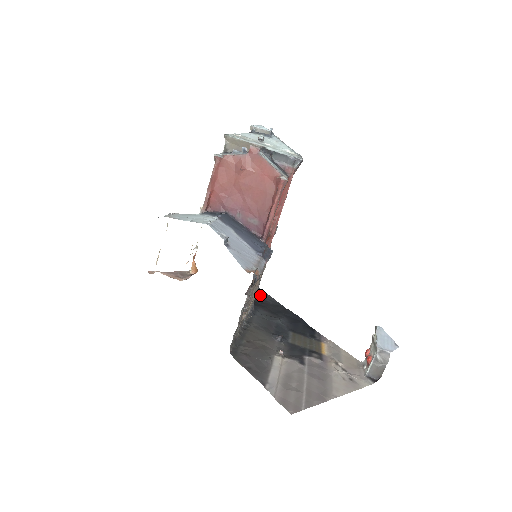
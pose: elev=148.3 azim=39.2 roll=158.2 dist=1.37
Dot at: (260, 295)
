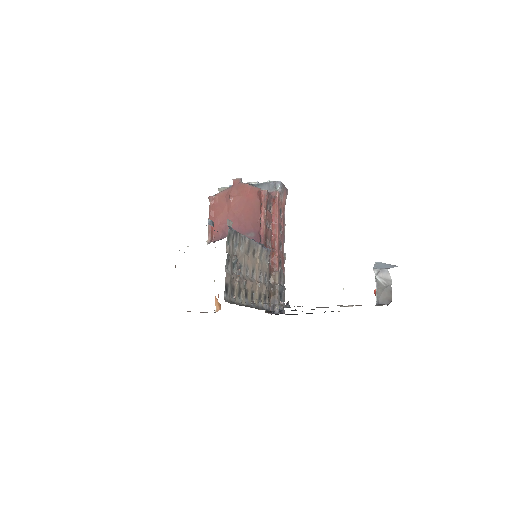
Dot at: occluded
